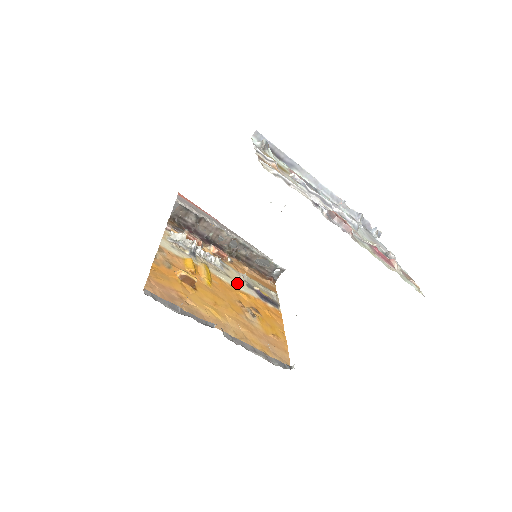
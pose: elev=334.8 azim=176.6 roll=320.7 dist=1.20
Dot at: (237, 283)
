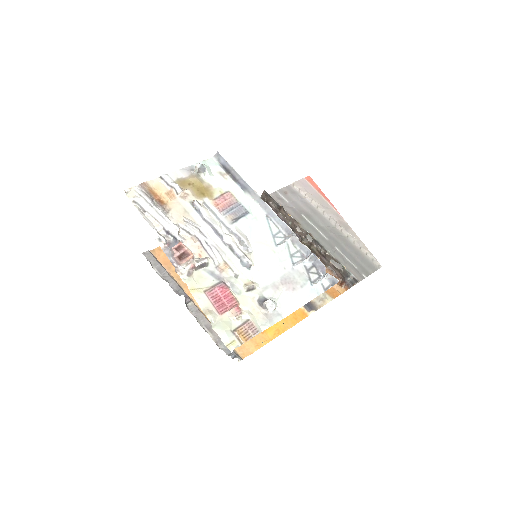
Dot at: occluded
